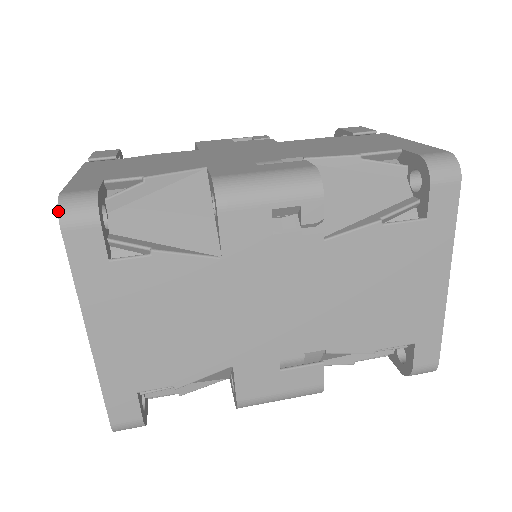
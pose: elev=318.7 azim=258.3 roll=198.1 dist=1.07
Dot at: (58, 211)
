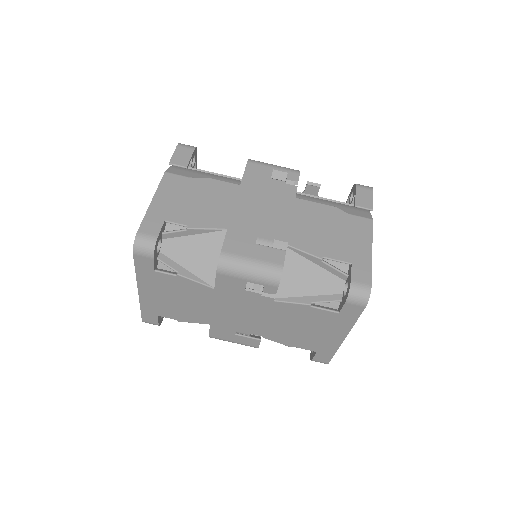
Dot at: (133, 245)
